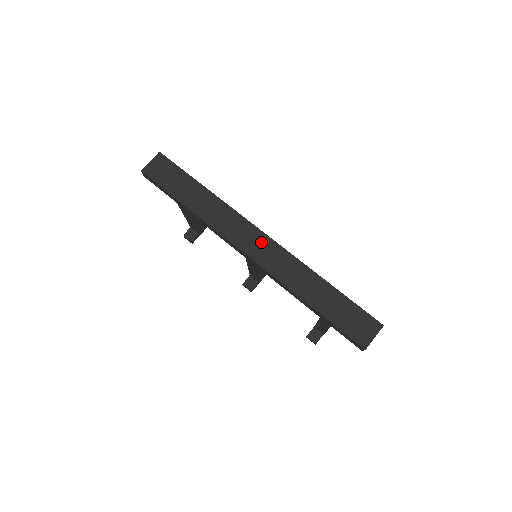
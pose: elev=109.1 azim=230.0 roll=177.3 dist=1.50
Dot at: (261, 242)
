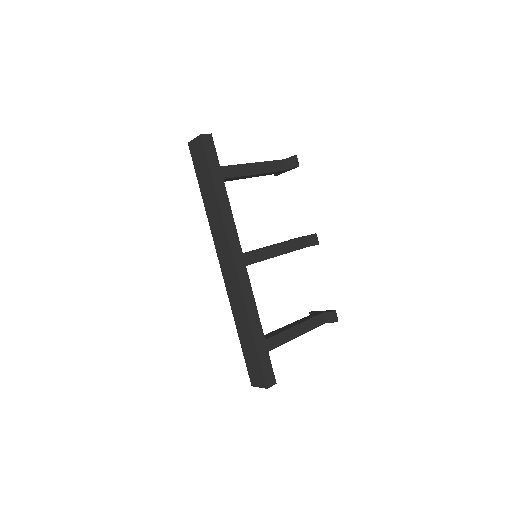
Dot at: (230, 268)
